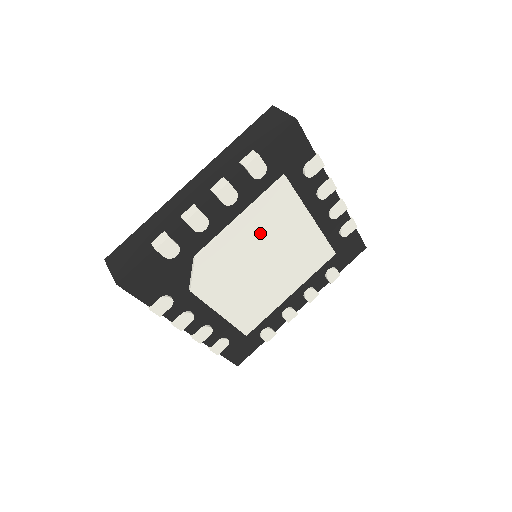
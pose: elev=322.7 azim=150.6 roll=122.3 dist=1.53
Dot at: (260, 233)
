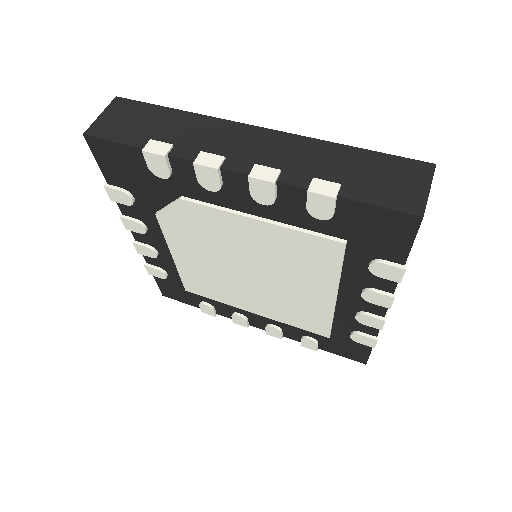
Dot at: (268, 251)
